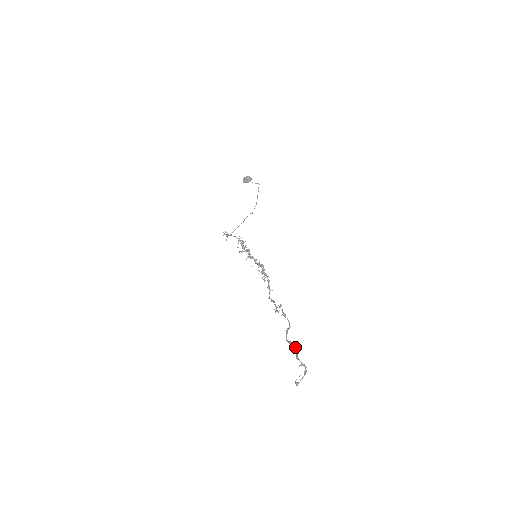
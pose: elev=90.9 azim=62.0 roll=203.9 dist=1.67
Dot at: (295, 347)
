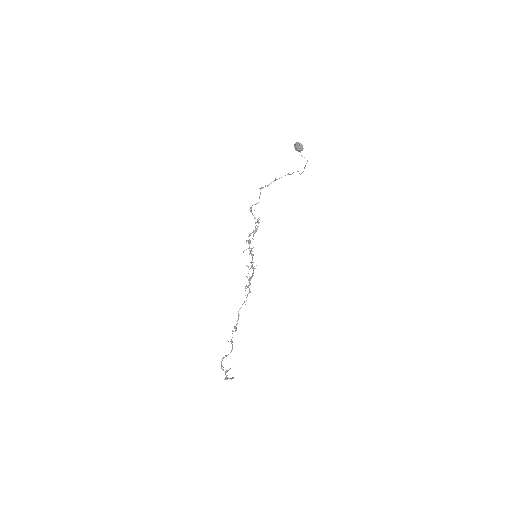
Dot at: occluded
